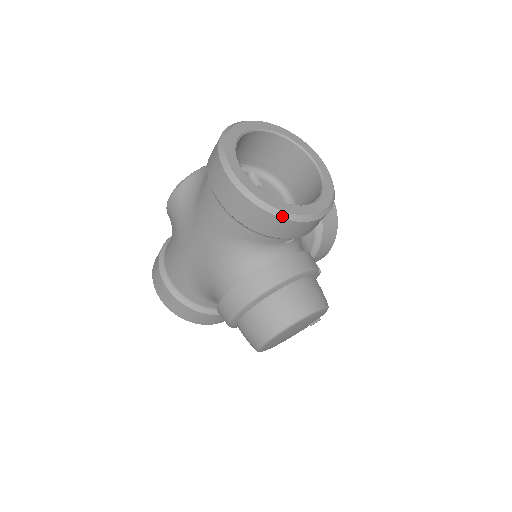
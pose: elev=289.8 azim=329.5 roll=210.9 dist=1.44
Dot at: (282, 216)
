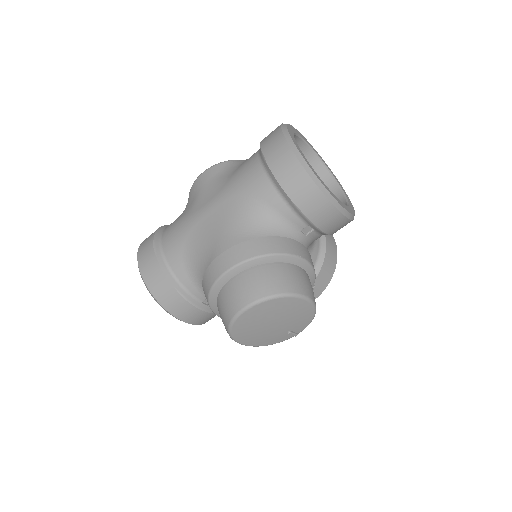
Dot at: (319, 185)
